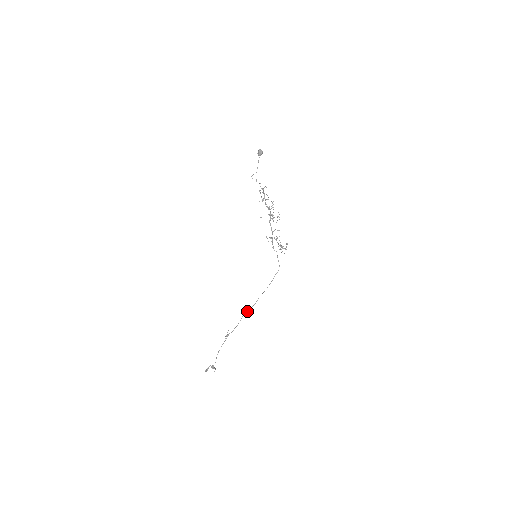
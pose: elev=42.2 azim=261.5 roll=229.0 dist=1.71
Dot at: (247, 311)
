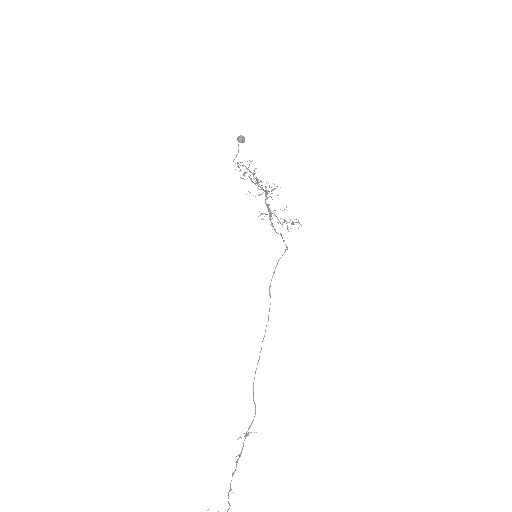
Dot at: (259, 357)
